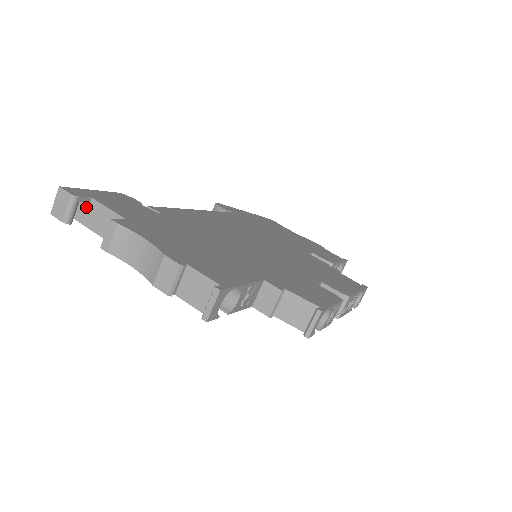
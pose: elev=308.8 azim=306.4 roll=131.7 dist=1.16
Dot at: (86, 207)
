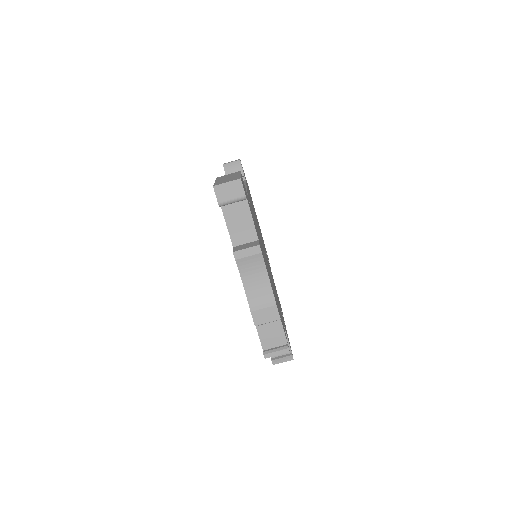
Dot at: occluded
